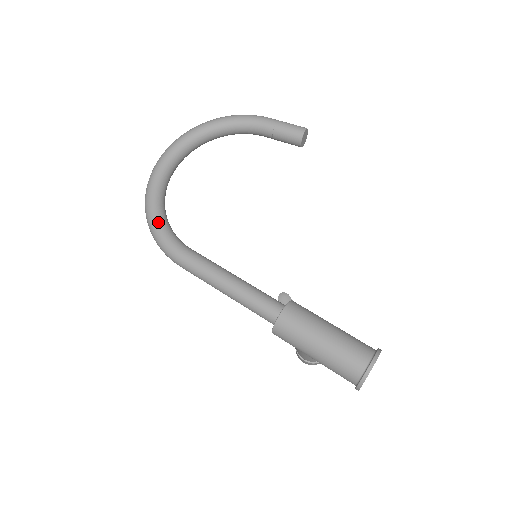
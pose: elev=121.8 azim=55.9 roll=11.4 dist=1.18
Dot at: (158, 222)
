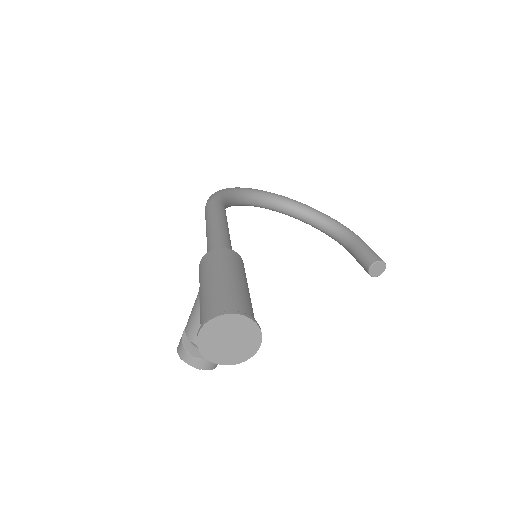
Dot at: (229, 191)
